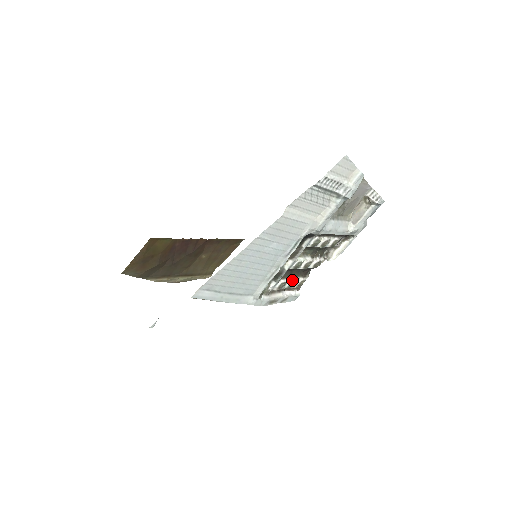
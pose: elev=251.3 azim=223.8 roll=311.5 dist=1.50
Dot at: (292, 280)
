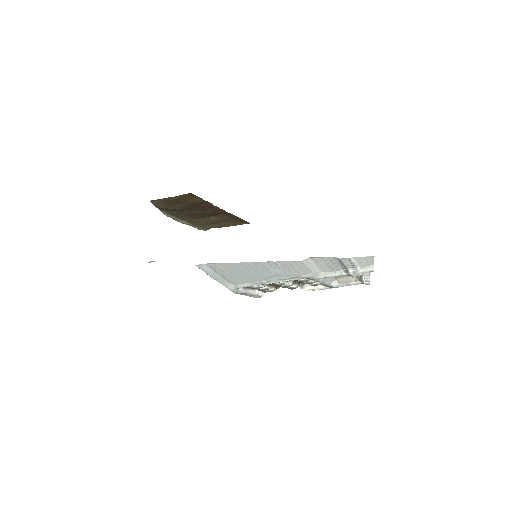
Dot at: (267, 287)
